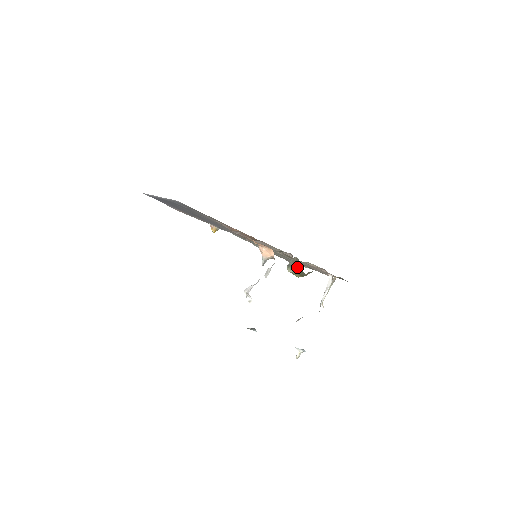
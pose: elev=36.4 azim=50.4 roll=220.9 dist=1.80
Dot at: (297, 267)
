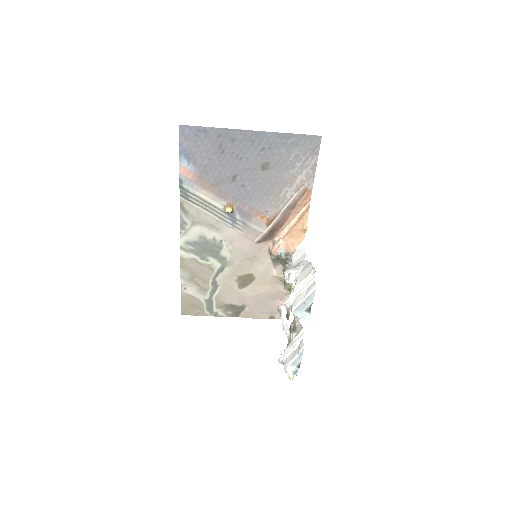
Dot at: occluded
